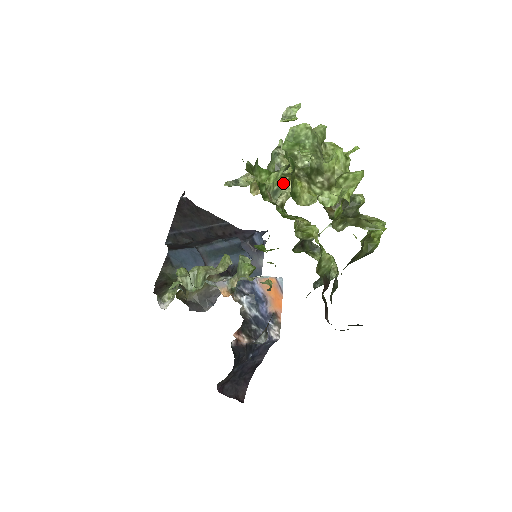
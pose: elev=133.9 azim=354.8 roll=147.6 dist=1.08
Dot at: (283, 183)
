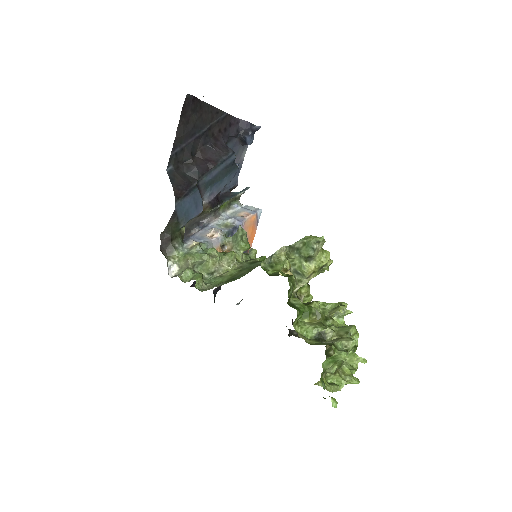
Dot at: (307, 278)
